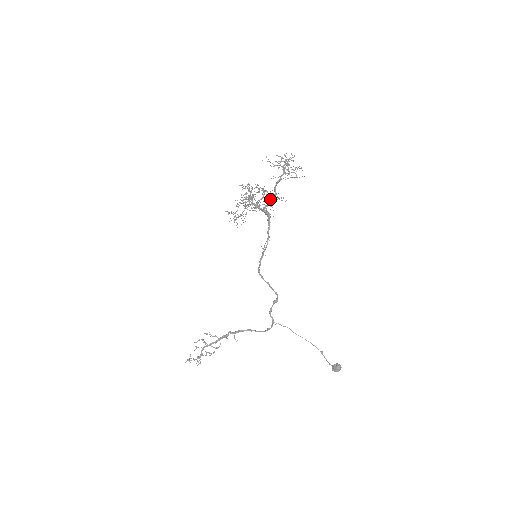
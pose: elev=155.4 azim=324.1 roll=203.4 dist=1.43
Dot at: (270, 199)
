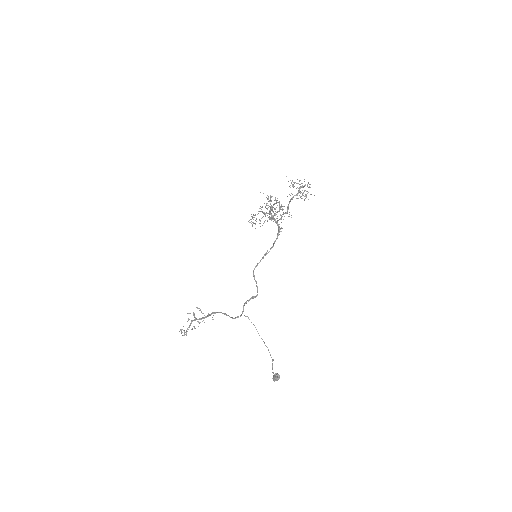
Dot at: (283, 213)
